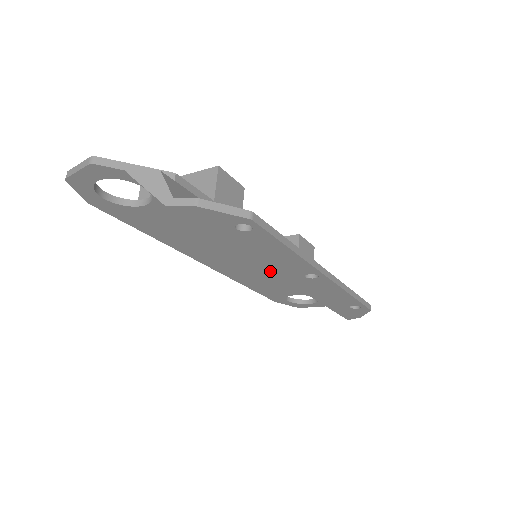
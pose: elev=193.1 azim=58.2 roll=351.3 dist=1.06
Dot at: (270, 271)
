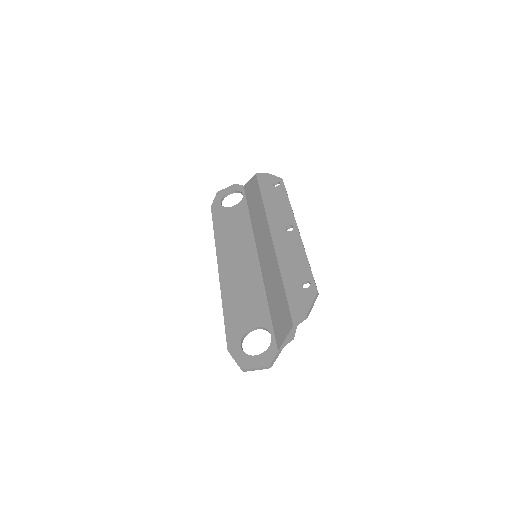
Dot at: (269, 224)
